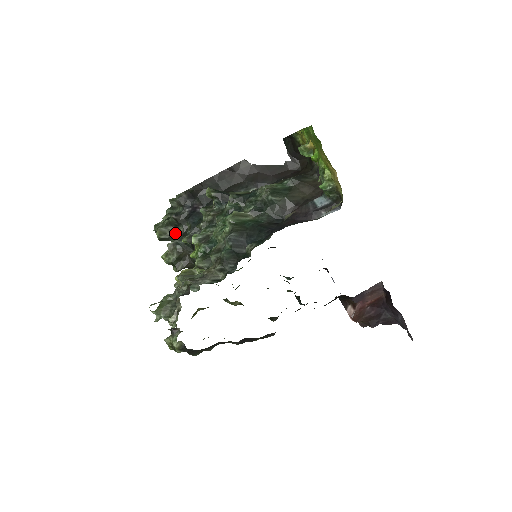
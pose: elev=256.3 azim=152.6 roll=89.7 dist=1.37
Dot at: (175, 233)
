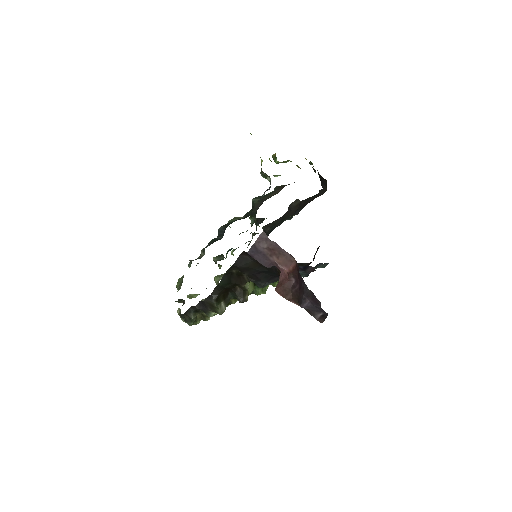
Dot at: occluded
